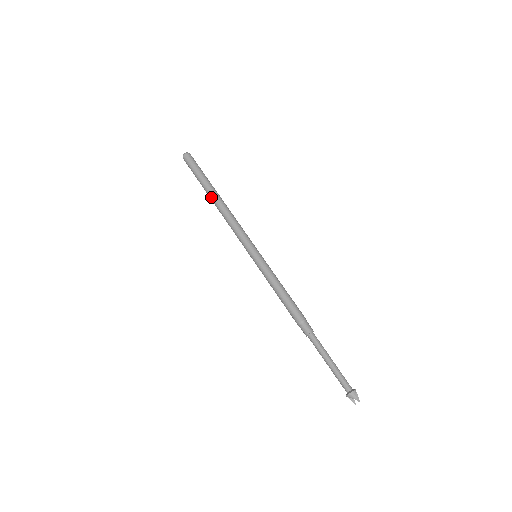
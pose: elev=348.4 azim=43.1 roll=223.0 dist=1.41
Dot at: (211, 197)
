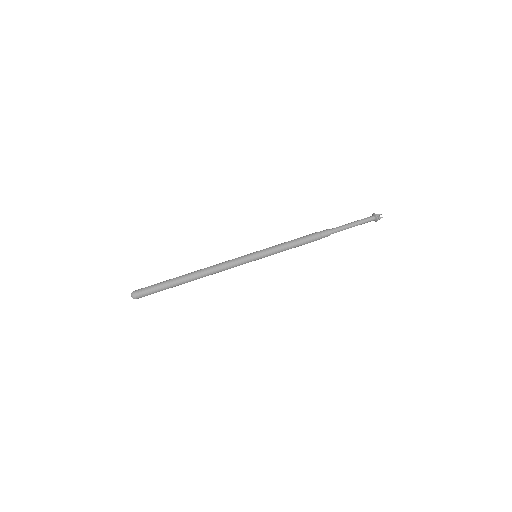
Dot at: (189, 280)
